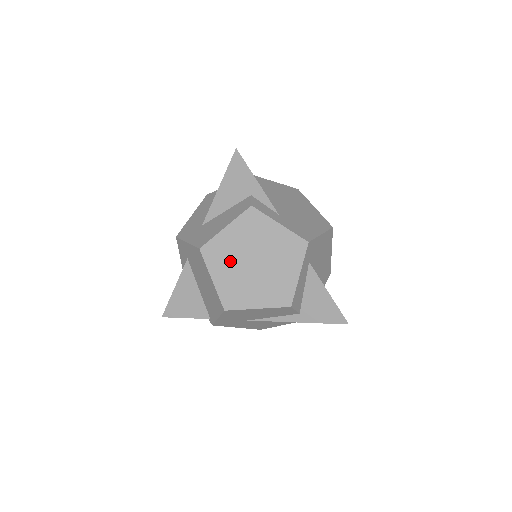
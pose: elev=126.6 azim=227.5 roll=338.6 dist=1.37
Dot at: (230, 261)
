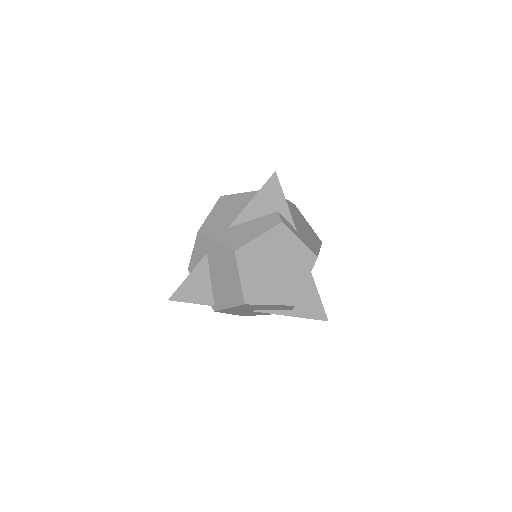
Dot at: (257, 264)
